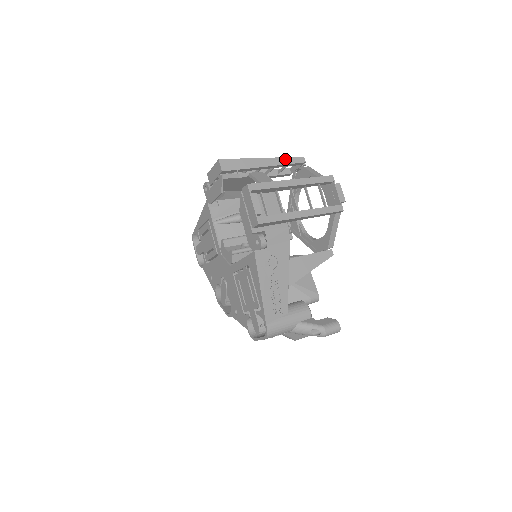
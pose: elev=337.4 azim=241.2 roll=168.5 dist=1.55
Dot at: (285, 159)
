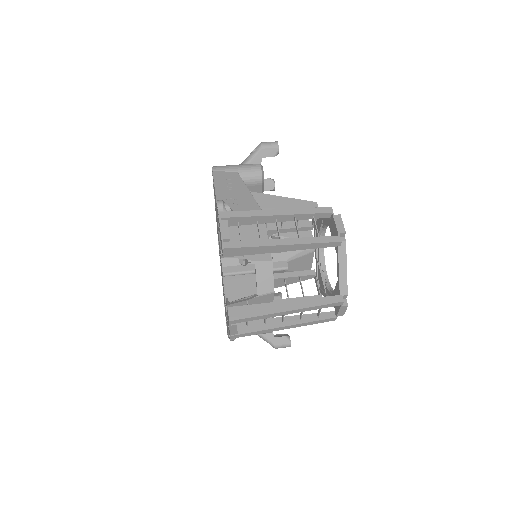
Dot at: (313, 245)
